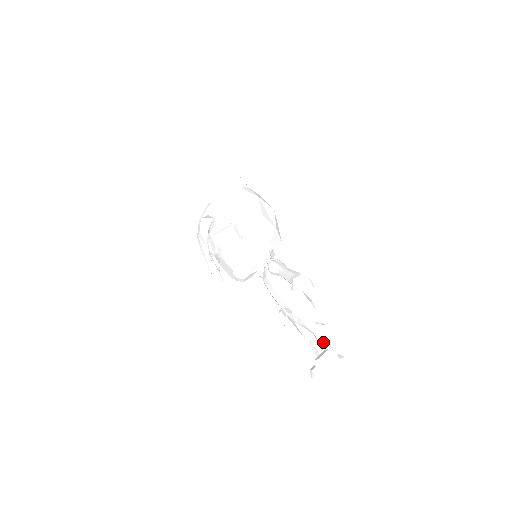
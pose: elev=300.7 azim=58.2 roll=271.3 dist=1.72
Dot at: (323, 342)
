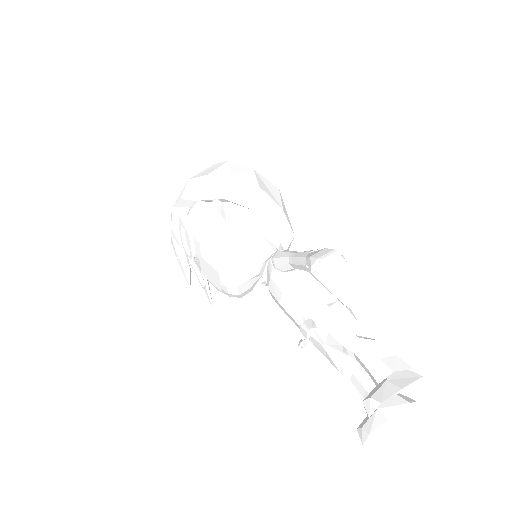
Dot at: (375, 368)
